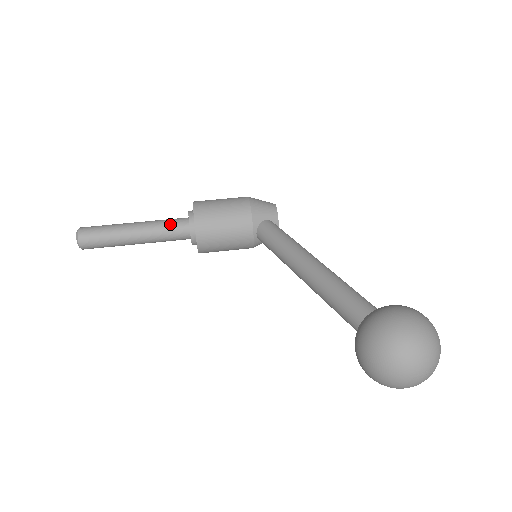
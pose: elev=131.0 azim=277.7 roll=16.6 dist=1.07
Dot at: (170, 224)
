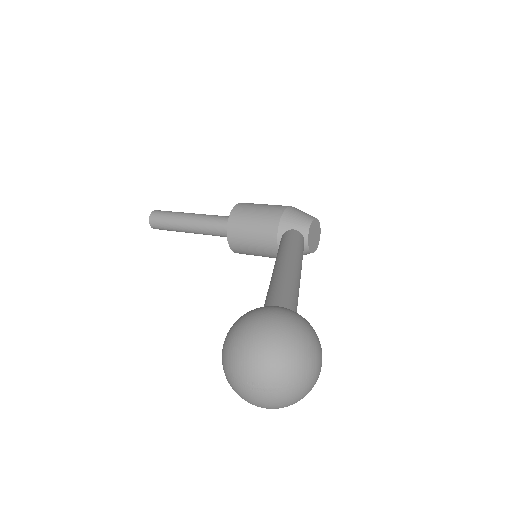
Dot at: (216, 219)
